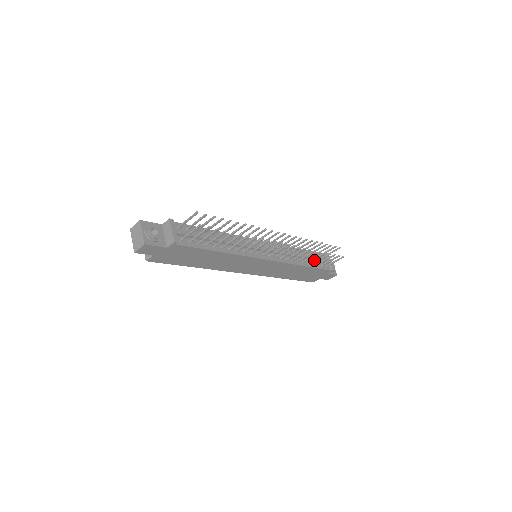
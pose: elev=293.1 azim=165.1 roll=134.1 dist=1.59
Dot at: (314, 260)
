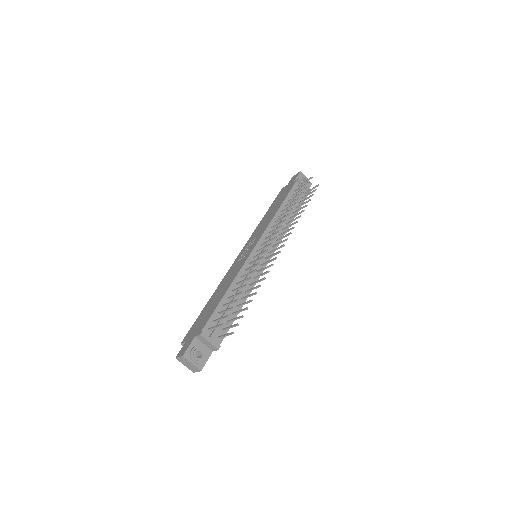
Dot at: occluded
